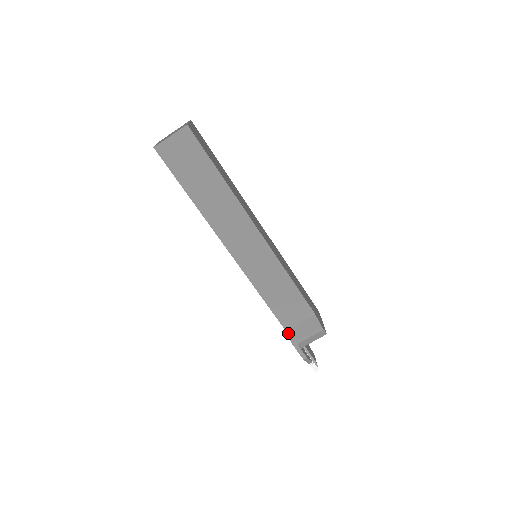
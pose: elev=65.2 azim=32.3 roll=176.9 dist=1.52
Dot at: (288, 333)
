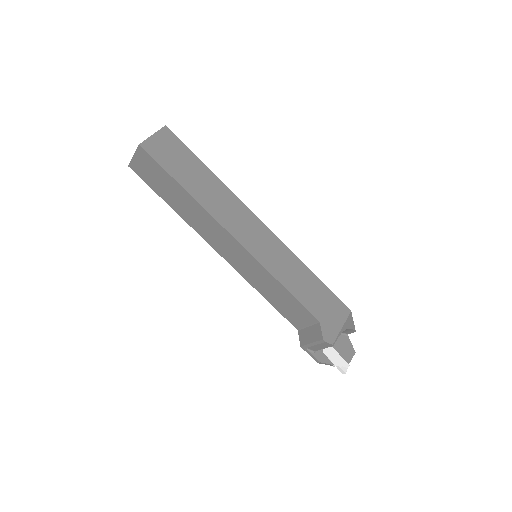
Dot at: (299, 334)
